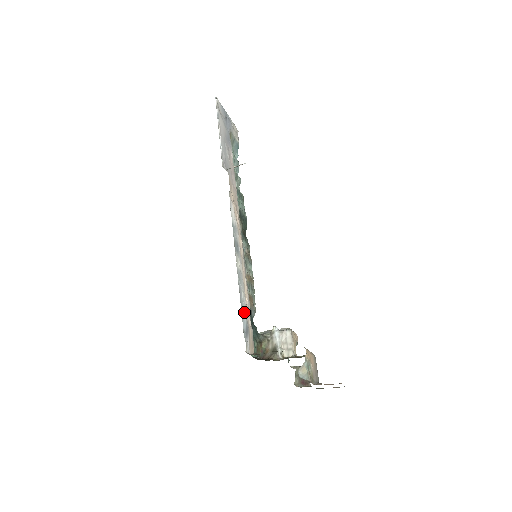
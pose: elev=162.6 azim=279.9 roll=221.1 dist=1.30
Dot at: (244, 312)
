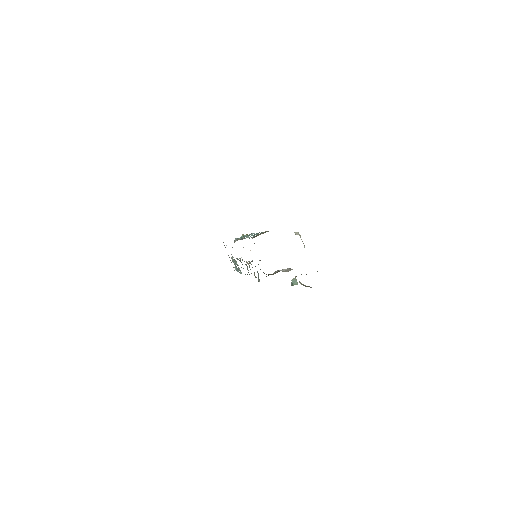
Dot at: occluded
